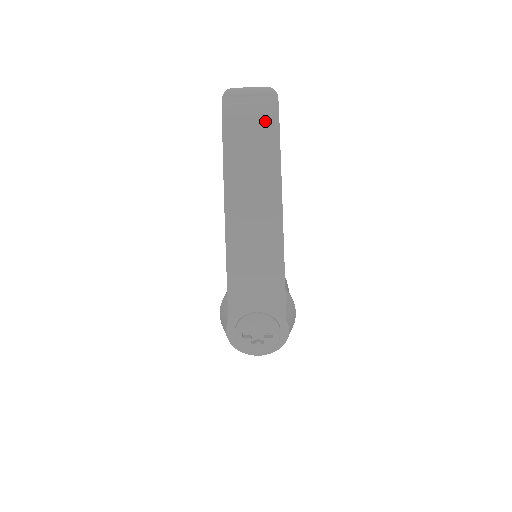
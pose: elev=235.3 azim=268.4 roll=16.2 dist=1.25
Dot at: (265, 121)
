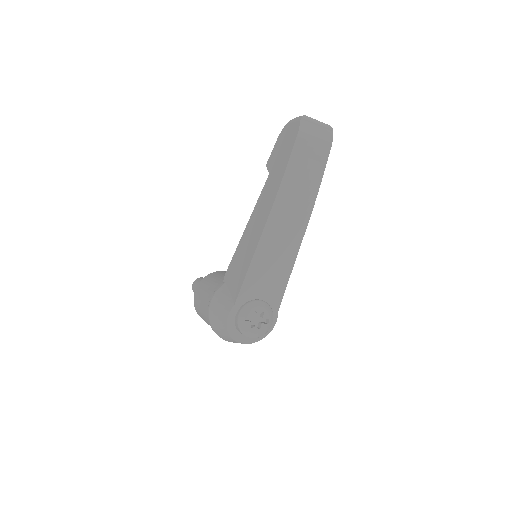
Dot at: (323, 145)
